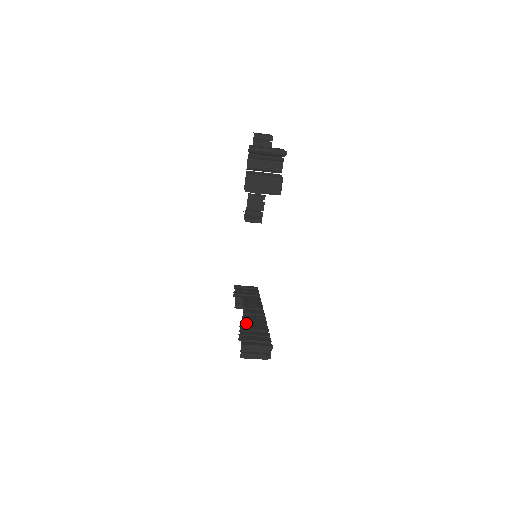
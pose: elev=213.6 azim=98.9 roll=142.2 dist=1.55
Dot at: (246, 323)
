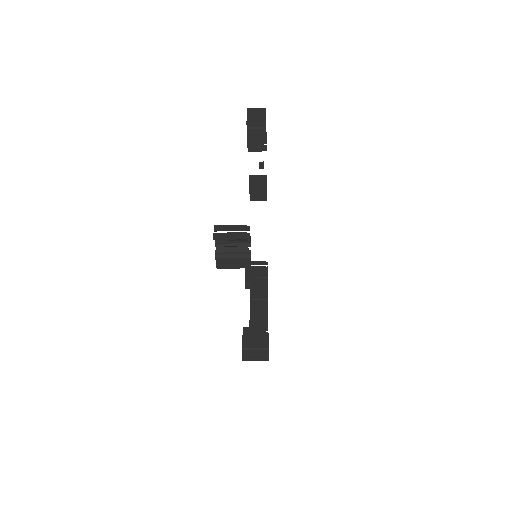
Dot at: (249, 322)
